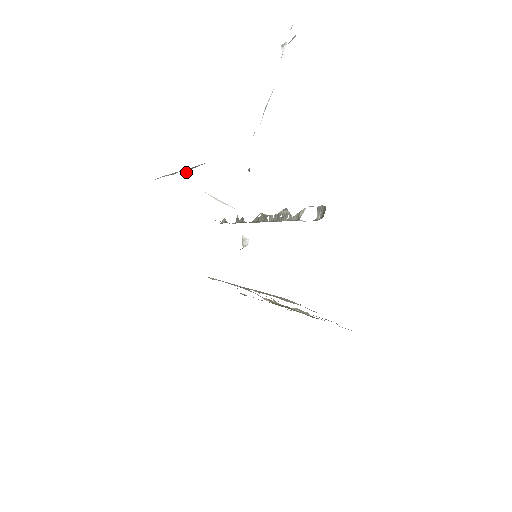
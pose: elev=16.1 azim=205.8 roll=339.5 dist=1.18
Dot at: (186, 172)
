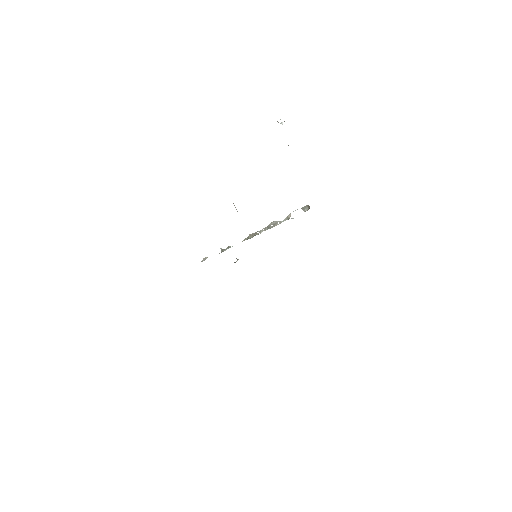
Dot at: occluded
